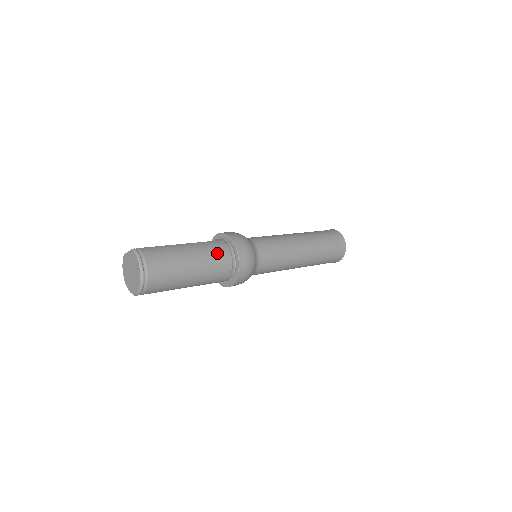
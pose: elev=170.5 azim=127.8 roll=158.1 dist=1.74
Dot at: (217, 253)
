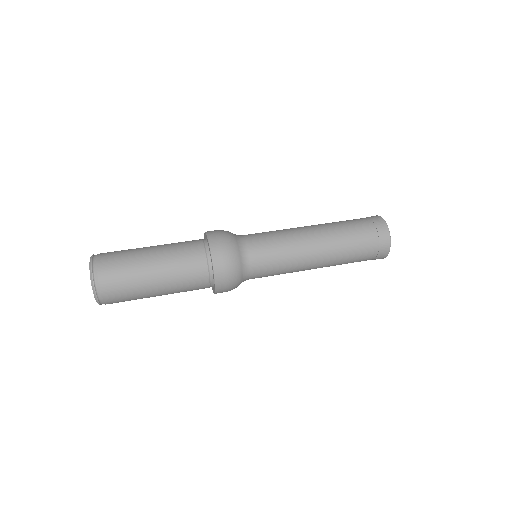
Dot at: (185, 246)
